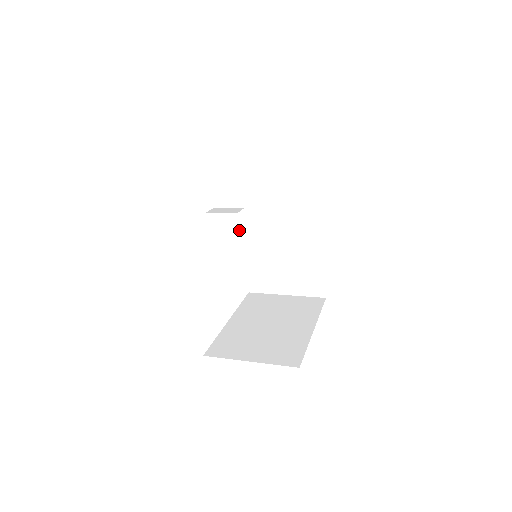
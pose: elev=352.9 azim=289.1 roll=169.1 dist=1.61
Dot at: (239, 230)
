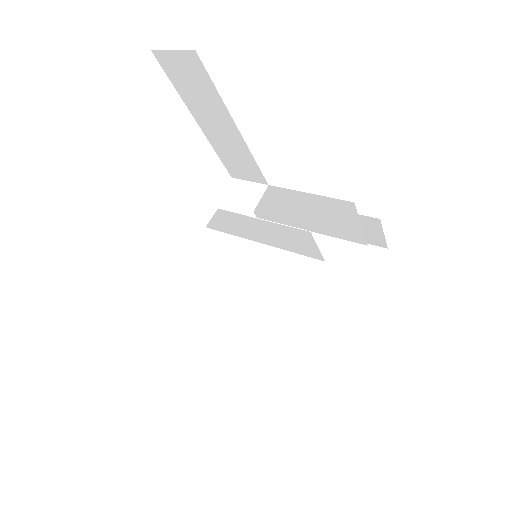
Dot at: (223, 226)
